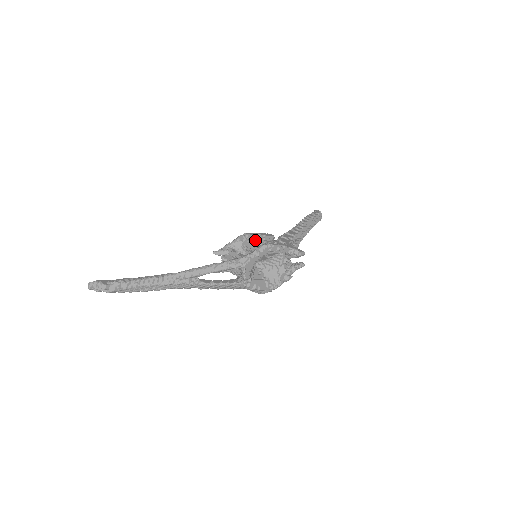
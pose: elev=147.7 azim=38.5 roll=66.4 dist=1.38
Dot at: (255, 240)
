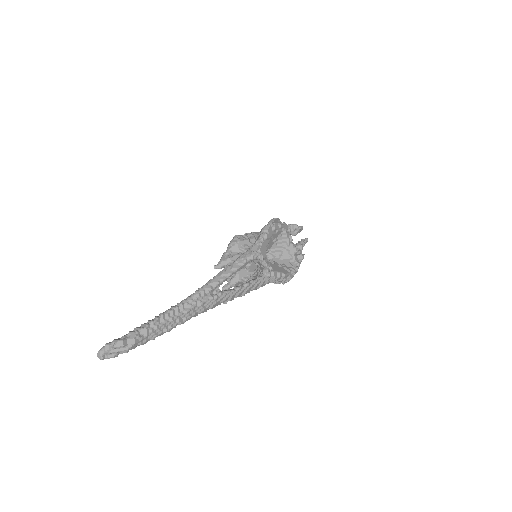
Dot at: occluded
